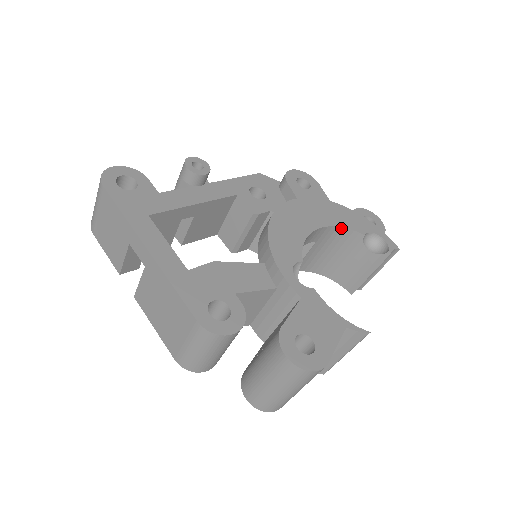
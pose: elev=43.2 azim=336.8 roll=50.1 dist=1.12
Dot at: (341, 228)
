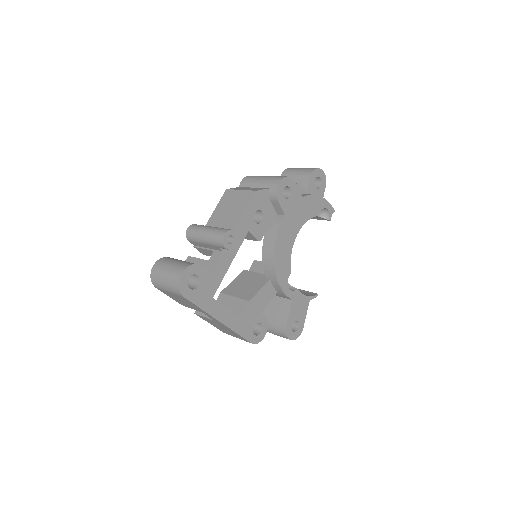
Dot at: (307, 220)
